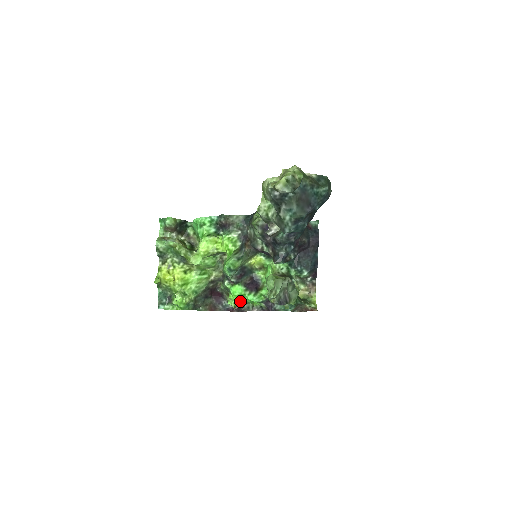
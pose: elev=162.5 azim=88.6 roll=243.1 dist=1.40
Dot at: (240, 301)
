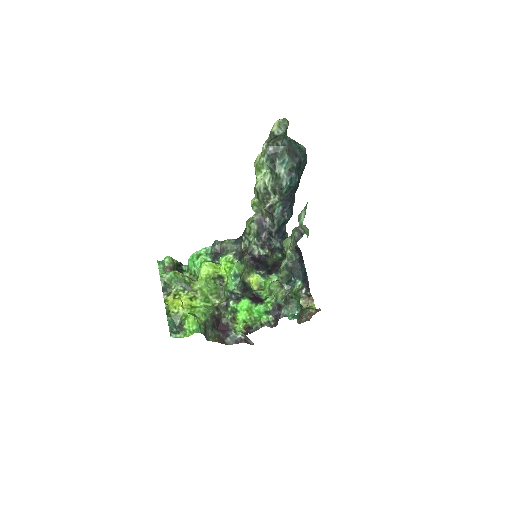
Dot at: (248, 319)
